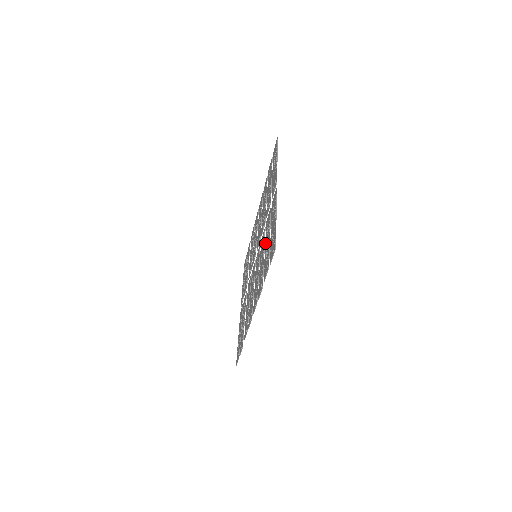
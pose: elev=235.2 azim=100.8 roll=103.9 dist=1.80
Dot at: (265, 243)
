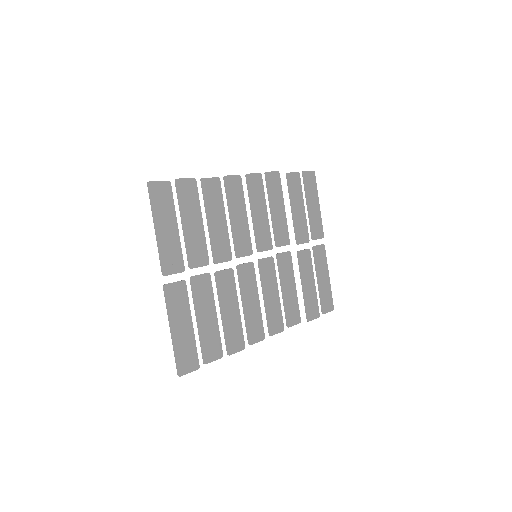
Dot at: (212, 307)
